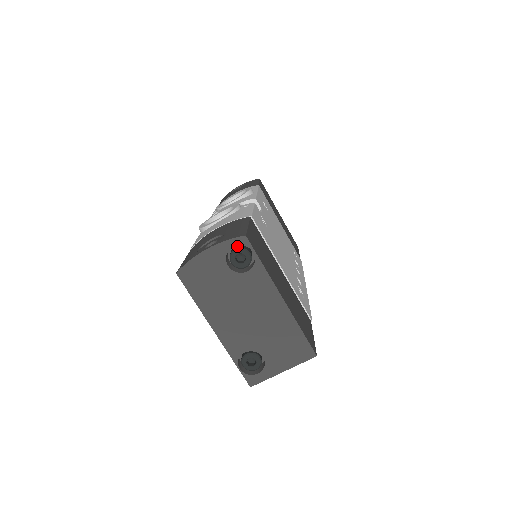
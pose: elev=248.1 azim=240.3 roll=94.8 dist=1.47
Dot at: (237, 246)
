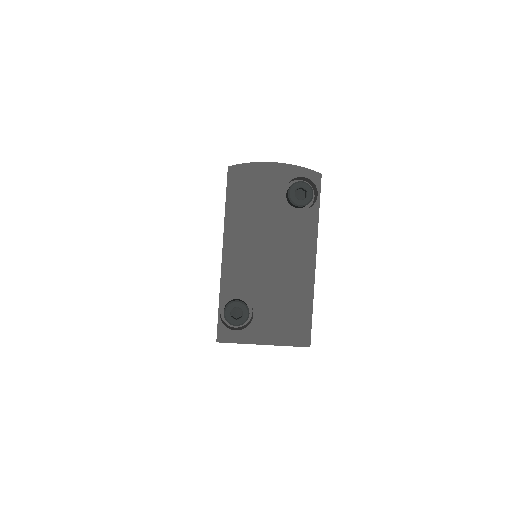
Dot at: (303, 182)
